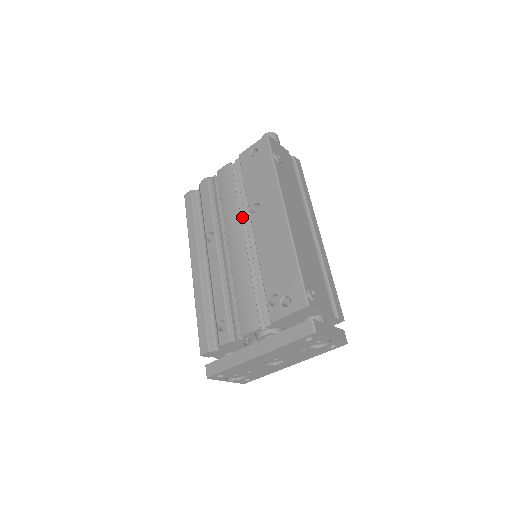
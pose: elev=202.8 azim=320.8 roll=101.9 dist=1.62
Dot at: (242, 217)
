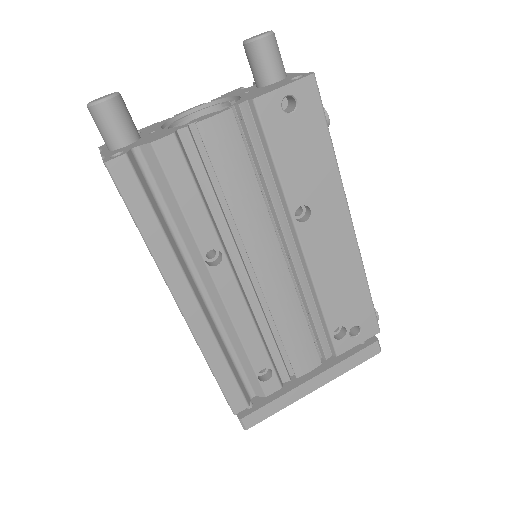
Dot at: (269, 221)
